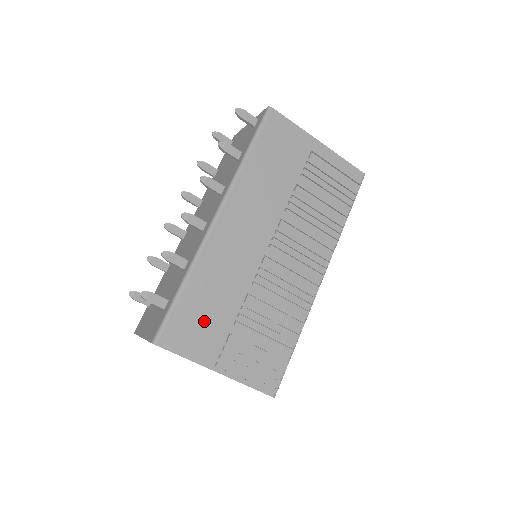
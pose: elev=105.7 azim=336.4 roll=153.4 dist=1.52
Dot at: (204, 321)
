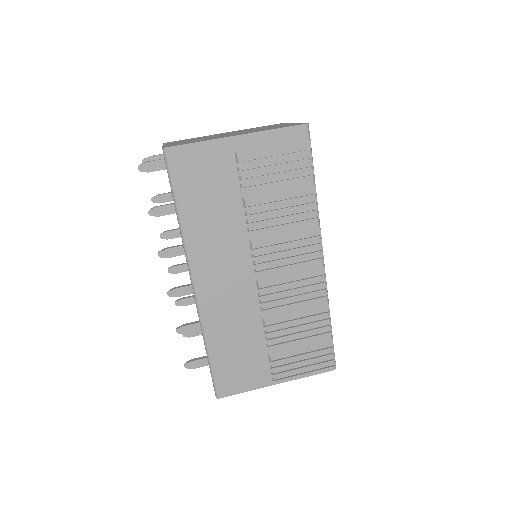
Dot at: (242, 361)
